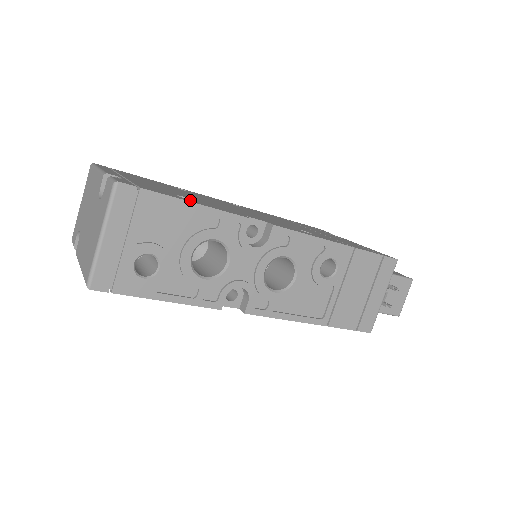
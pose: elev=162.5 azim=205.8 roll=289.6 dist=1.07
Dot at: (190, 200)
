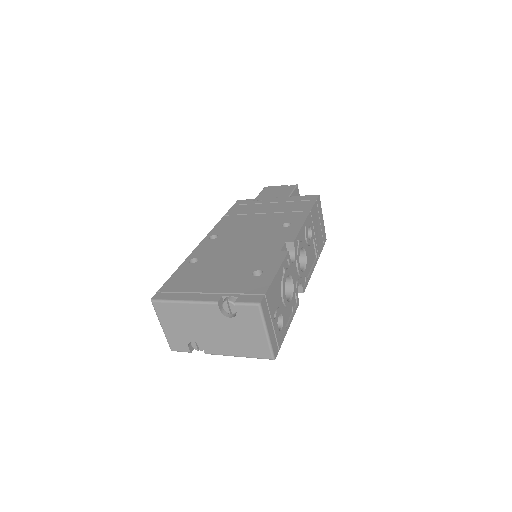
Dot at: (268, 273)
